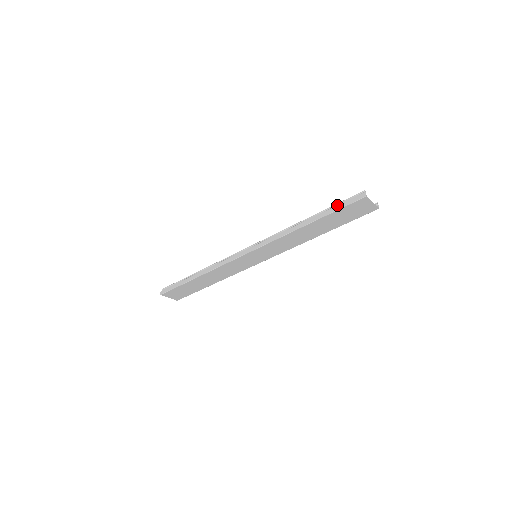
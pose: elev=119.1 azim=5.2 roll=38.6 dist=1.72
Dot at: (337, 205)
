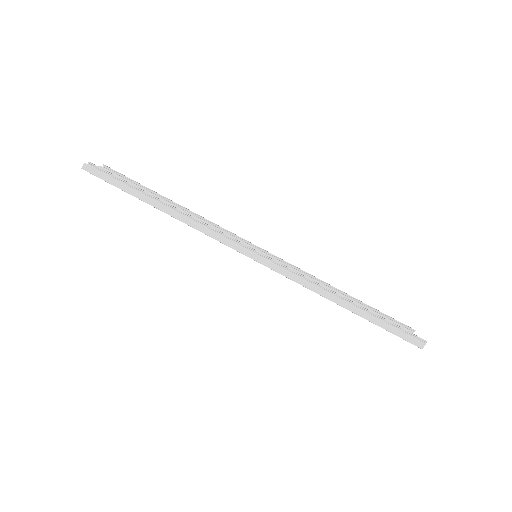
Dot at: (391, 325)
